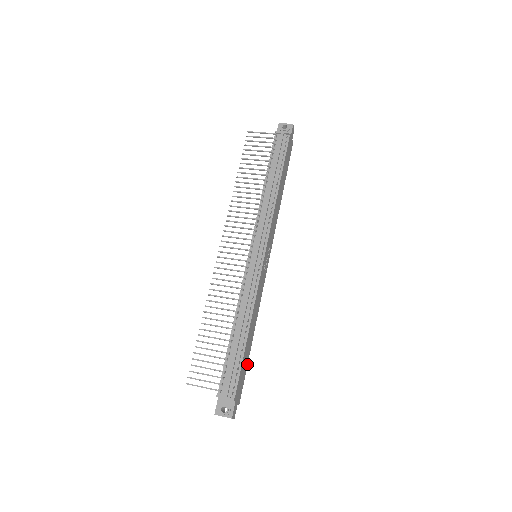
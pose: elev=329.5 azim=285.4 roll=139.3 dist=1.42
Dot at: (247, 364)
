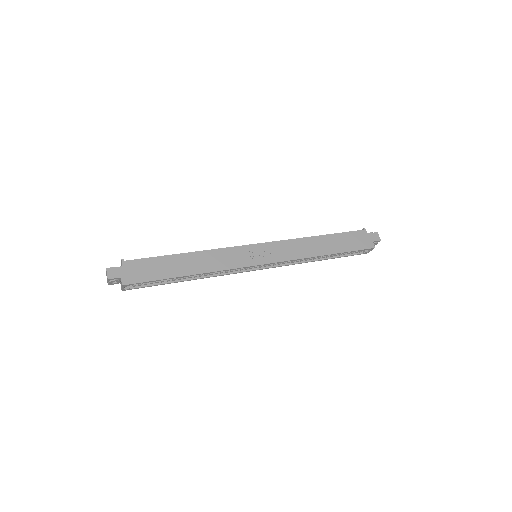
Dot at: (163, 279)
